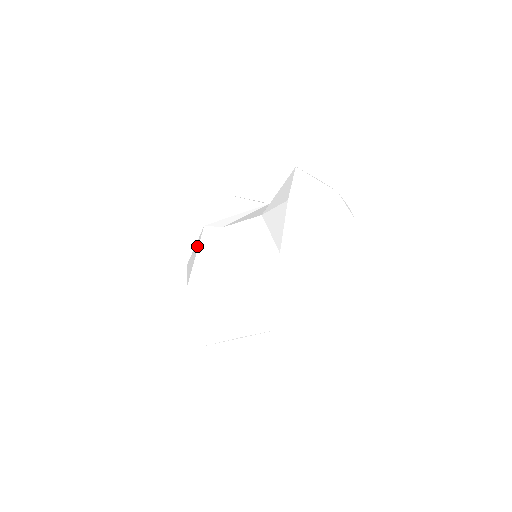
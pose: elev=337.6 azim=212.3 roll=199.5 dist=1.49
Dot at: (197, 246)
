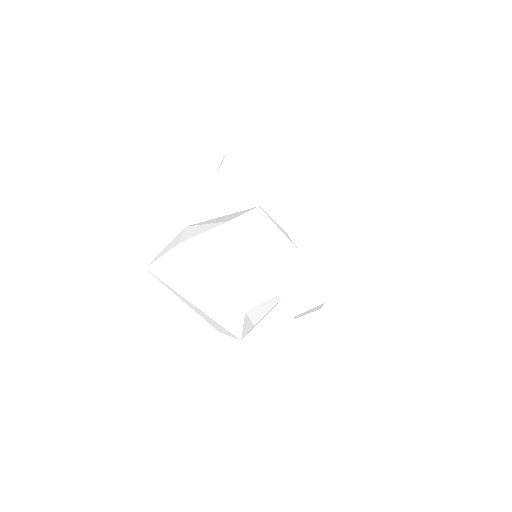
Dot at: occluded
